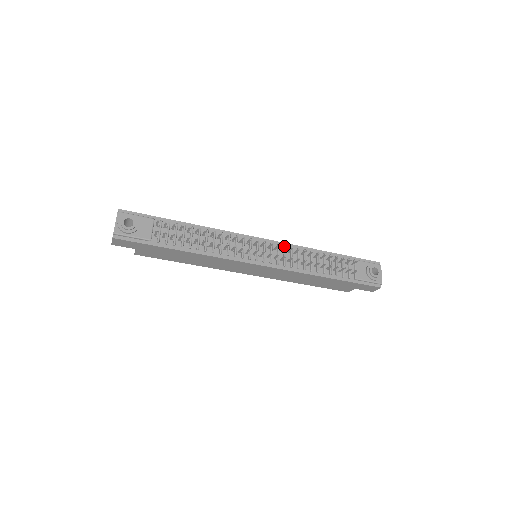
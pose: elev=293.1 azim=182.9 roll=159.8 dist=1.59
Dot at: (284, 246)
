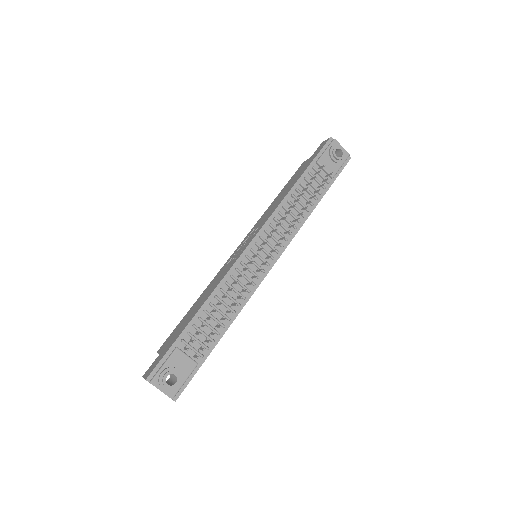
Dot at: occluded
